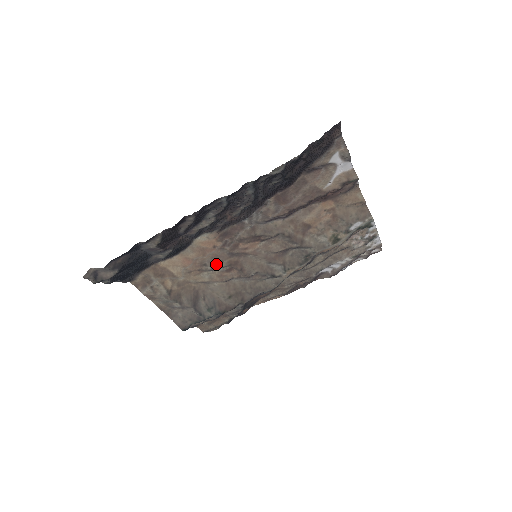
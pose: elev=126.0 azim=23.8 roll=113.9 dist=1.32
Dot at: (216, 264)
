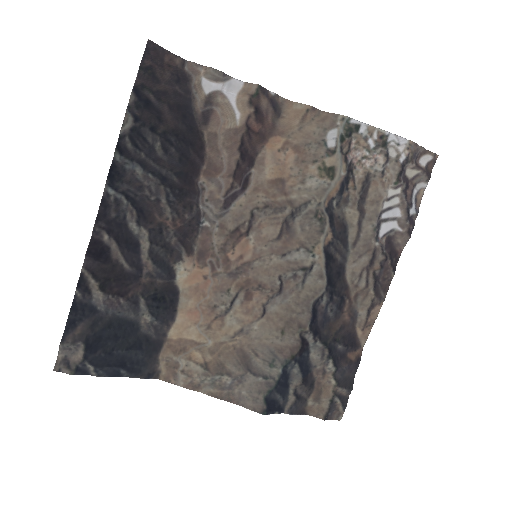
Dot at: (226, 298)
